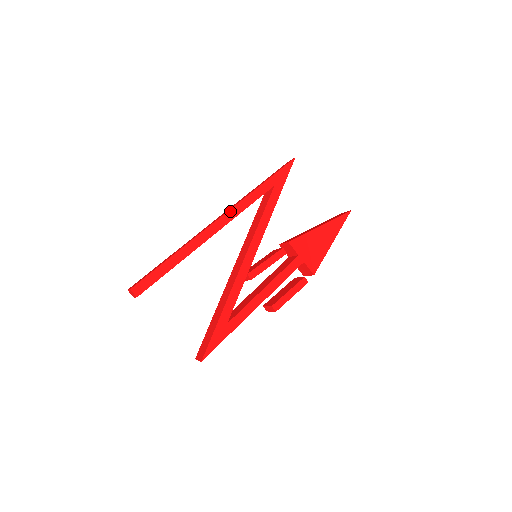
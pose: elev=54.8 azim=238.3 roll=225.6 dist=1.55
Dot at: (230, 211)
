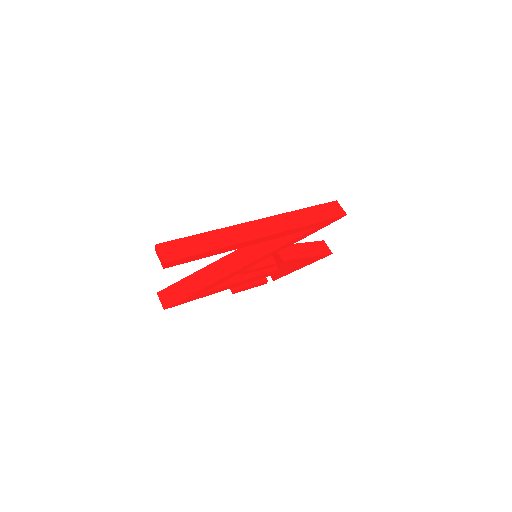
Dot at: (275, 234)
